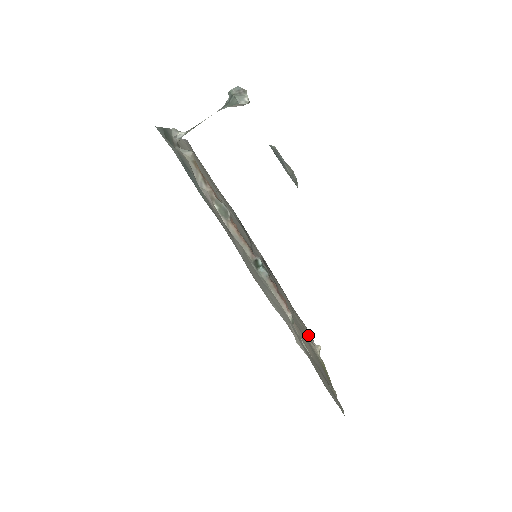
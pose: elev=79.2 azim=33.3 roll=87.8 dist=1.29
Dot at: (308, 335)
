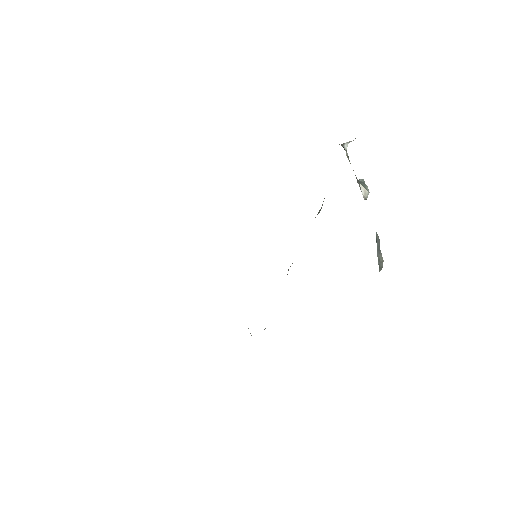
Dot at: occluded
